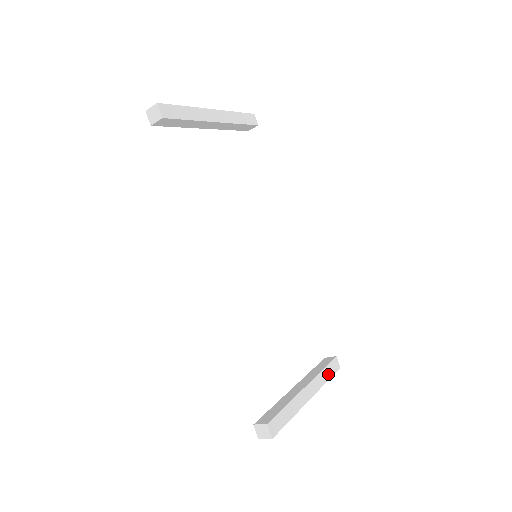
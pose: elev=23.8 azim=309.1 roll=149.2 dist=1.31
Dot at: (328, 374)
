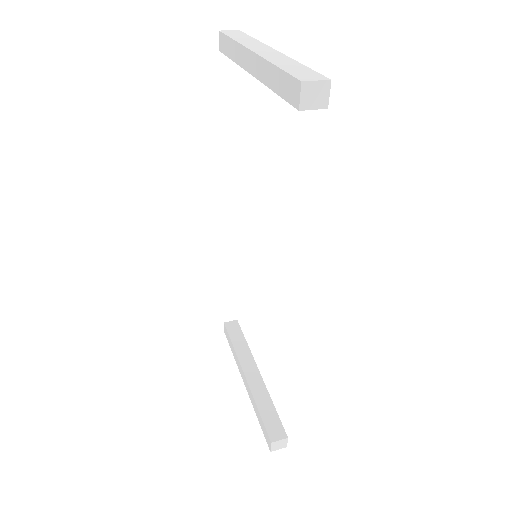
Dot at: occluded
